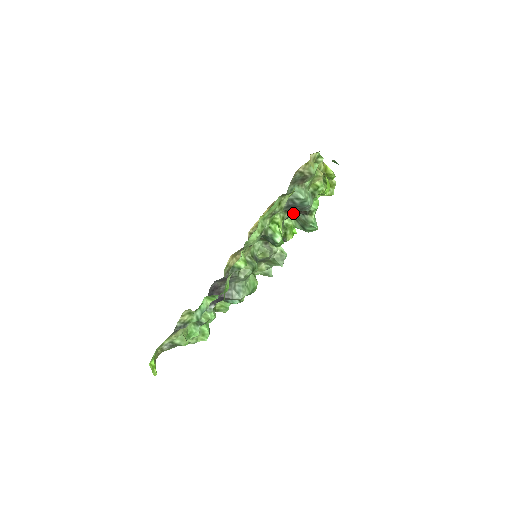
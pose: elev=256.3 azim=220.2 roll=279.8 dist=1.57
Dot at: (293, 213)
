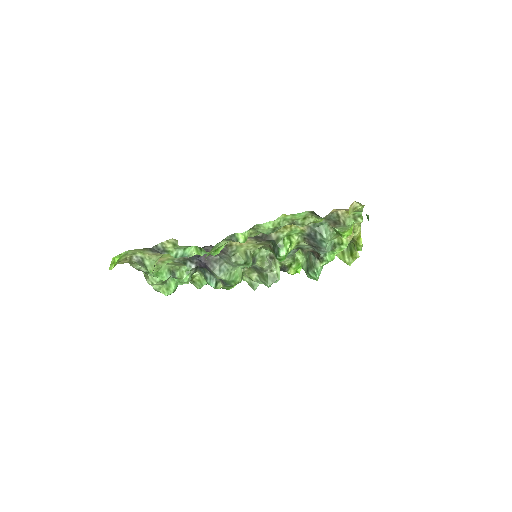
Dot at: (309, 248)
